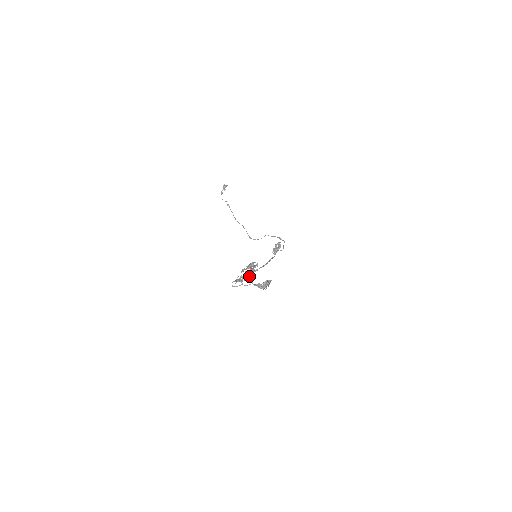
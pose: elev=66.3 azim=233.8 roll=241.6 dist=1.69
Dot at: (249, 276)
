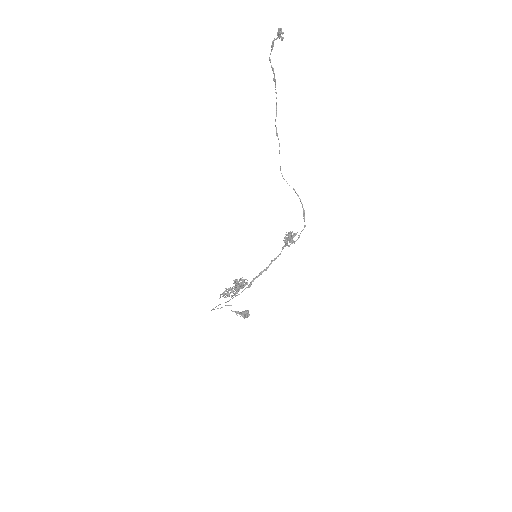
Dot at: occluded
